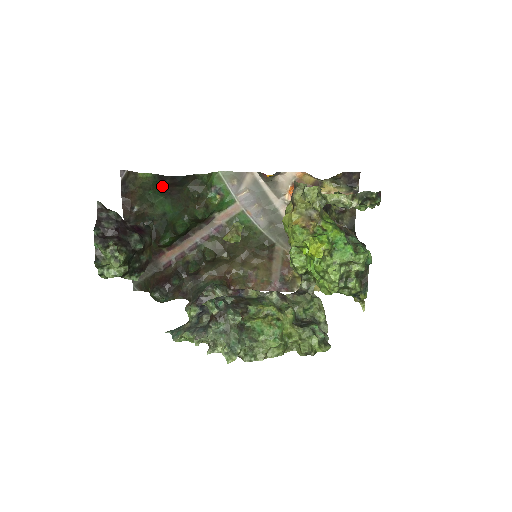
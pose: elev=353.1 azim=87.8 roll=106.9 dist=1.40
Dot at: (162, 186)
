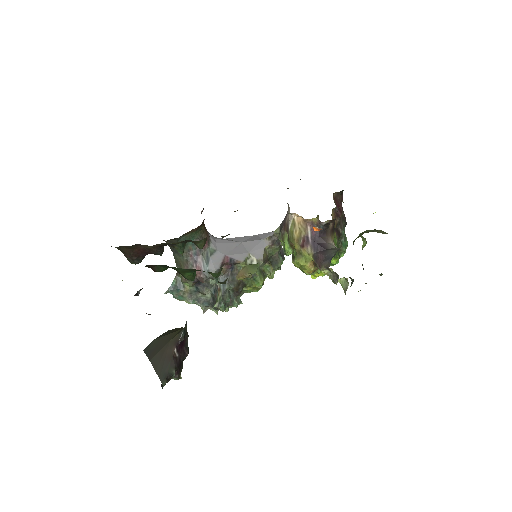
Dot at: occluded
